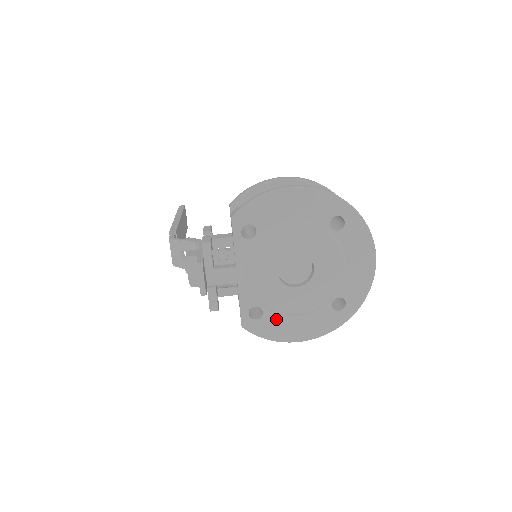
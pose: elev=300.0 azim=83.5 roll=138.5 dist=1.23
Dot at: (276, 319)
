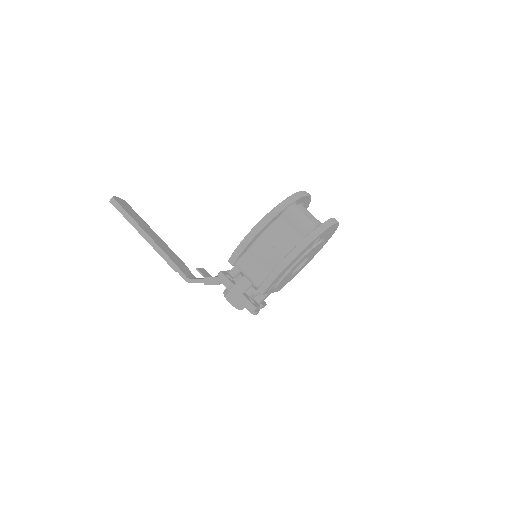
Dot at: occluded
